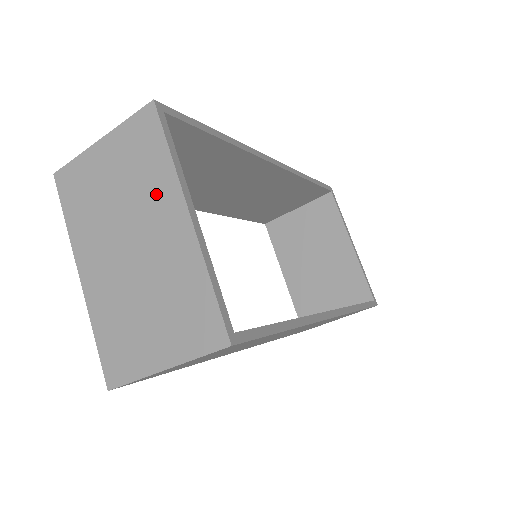
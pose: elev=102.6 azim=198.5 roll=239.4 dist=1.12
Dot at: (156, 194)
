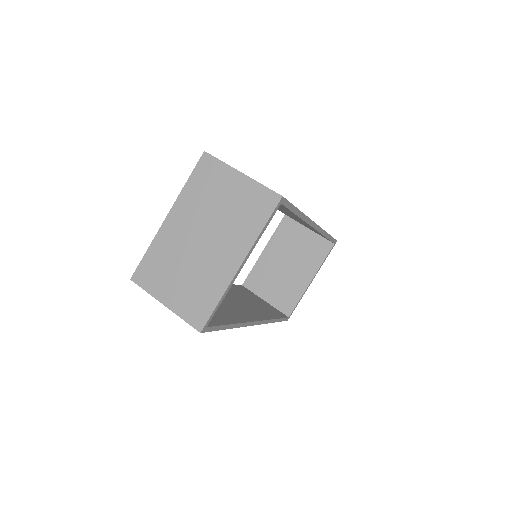
Dot at: (238, 236)
